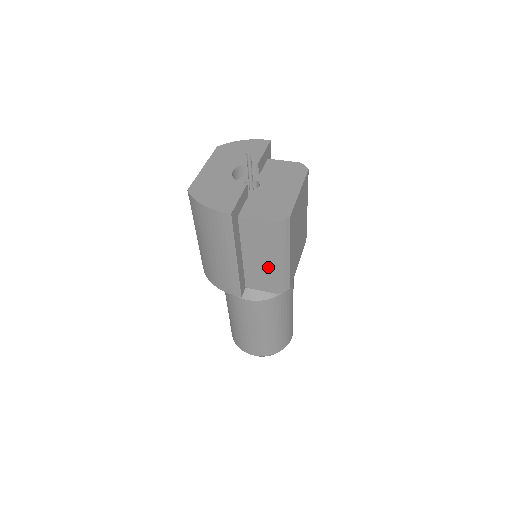
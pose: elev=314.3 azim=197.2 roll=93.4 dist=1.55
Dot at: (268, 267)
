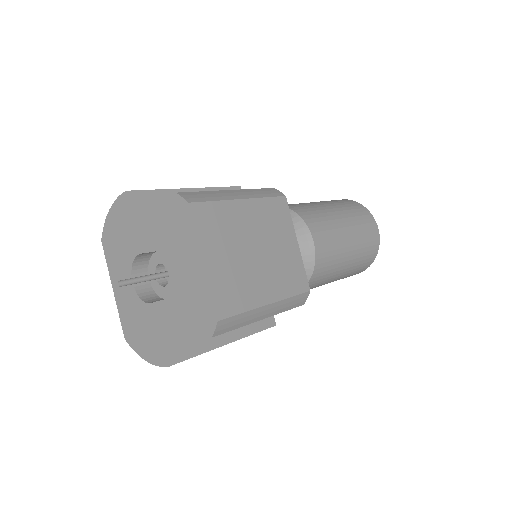
Dot at: occluded
